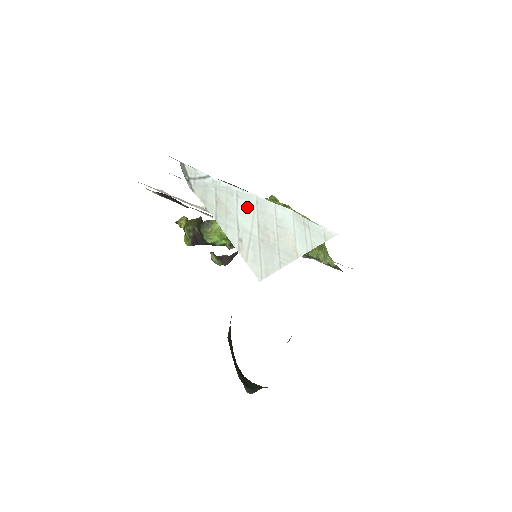
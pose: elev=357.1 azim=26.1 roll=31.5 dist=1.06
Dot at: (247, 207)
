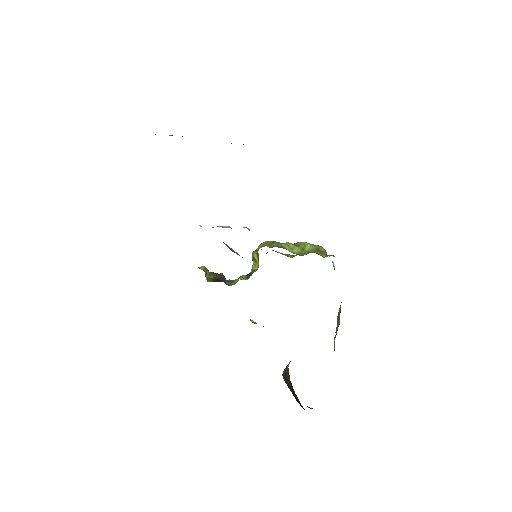
Dot at: occluded
